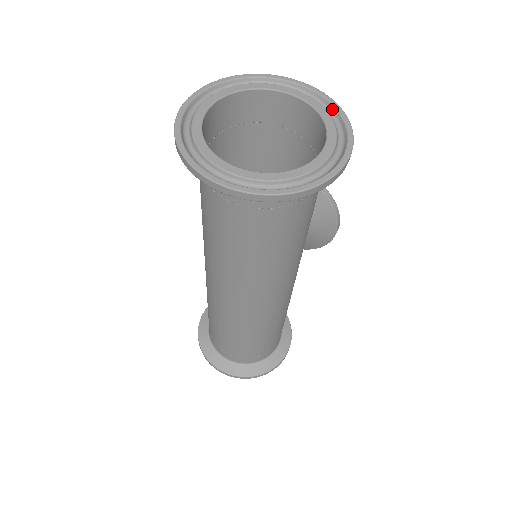
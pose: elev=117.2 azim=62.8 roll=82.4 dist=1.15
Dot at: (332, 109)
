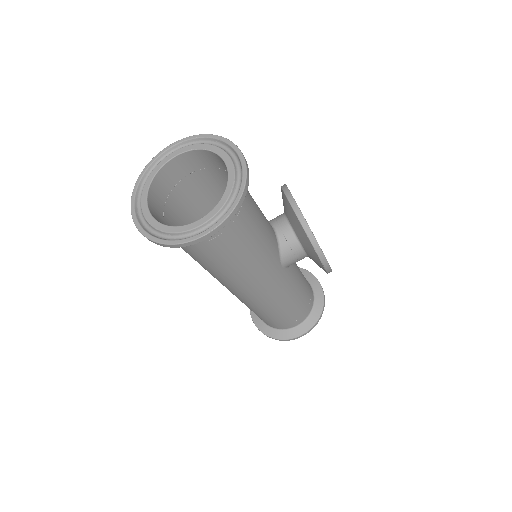
Dot at: (240, 188)
